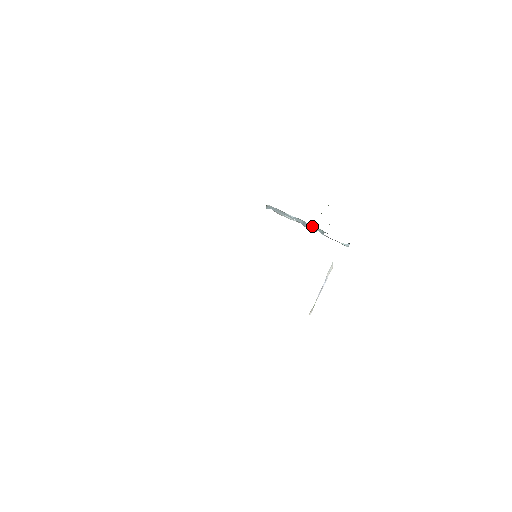
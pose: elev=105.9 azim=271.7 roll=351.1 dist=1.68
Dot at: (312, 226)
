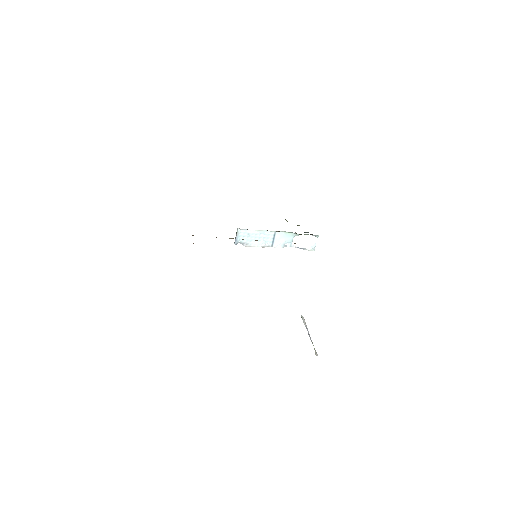
Dot at: (282, 235)
